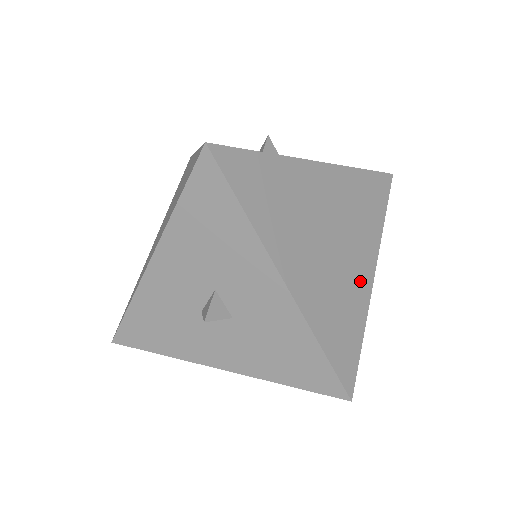
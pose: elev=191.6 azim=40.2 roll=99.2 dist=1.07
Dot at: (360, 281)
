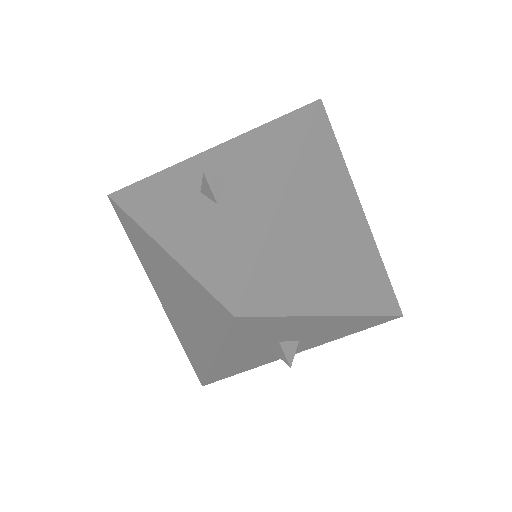
Dot at: (362, 235)
